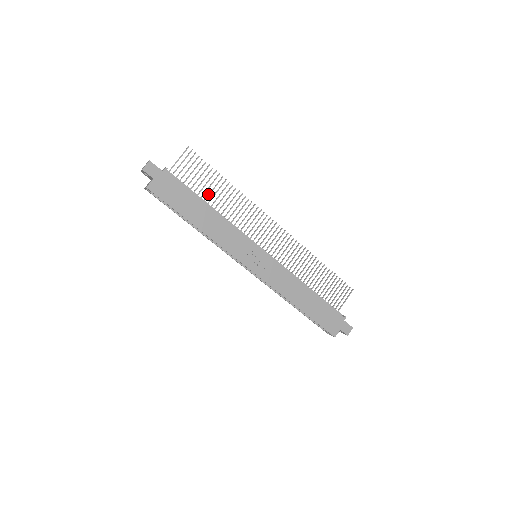
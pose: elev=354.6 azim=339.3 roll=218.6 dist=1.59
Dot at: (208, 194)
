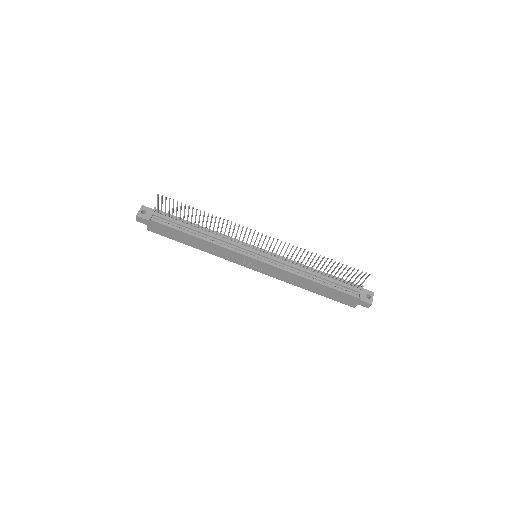
Dot at: occluded
